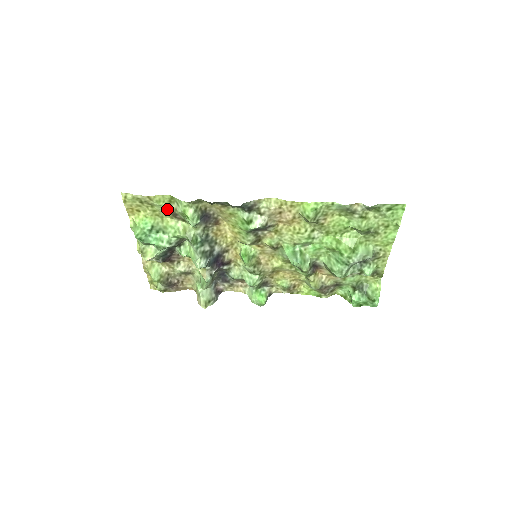
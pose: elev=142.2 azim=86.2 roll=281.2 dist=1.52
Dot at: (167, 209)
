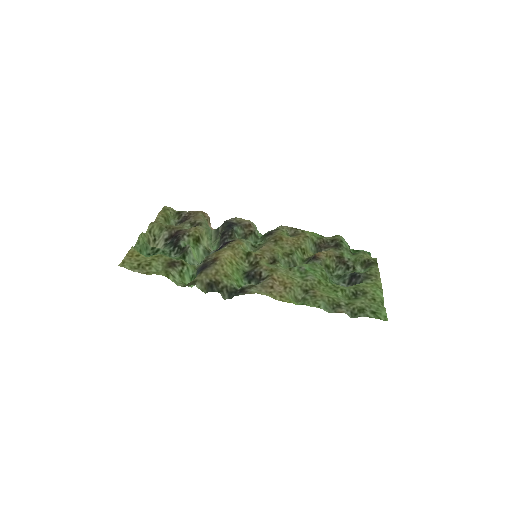
Dot at: (165, 266)
